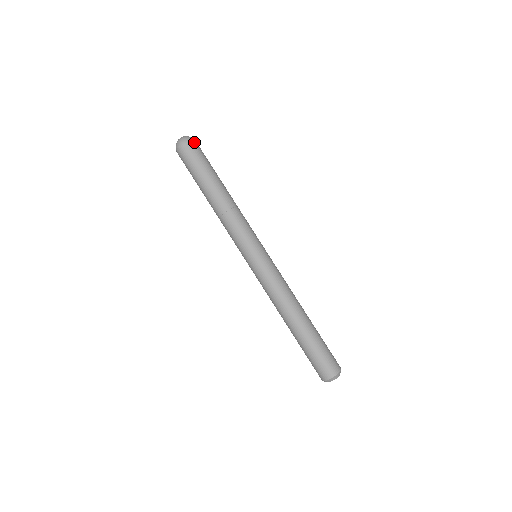
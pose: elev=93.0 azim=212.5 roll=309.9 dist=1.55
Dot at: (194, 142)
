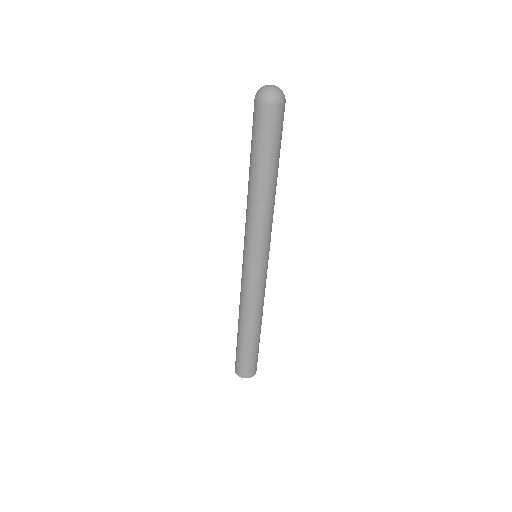
Dot at: occluded
